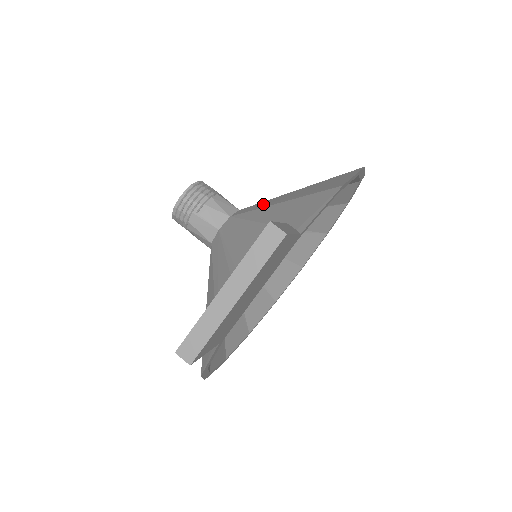
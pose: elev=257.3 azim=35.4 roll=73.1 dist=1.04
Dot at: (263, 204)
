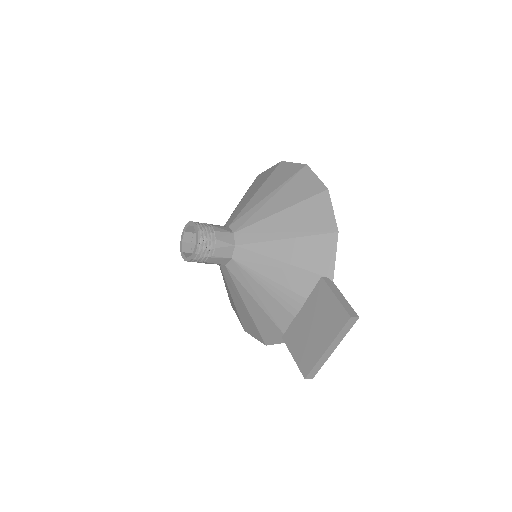
Dot at: (262, 233)
